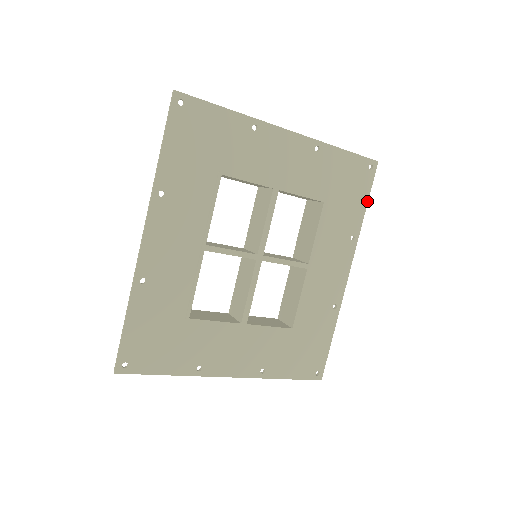
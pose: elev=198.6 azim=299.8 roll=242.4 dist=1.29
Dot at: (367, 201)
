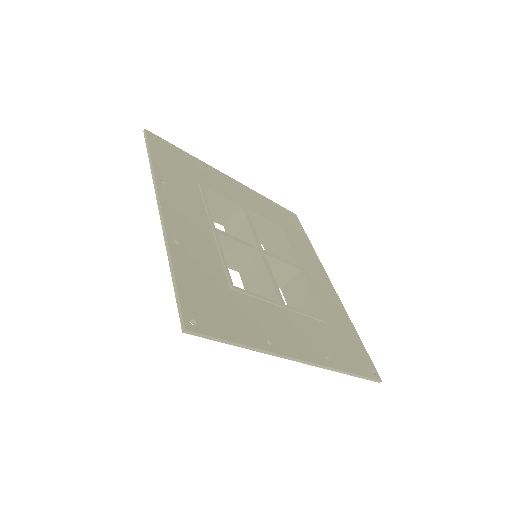
Dot at: (307, 236)
